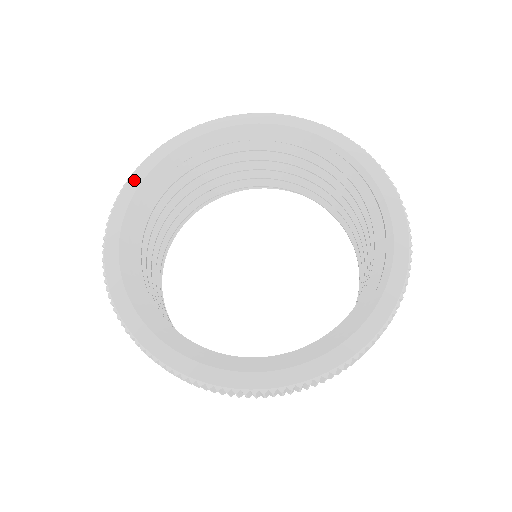
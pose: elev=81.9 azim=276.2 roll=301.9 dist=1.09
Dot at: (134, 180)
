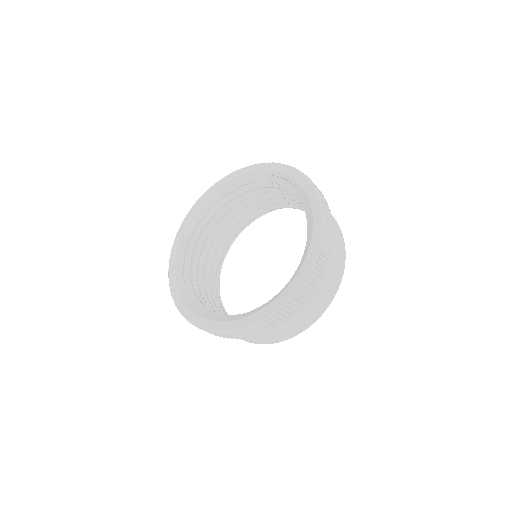
Dot at: (171, 270)
